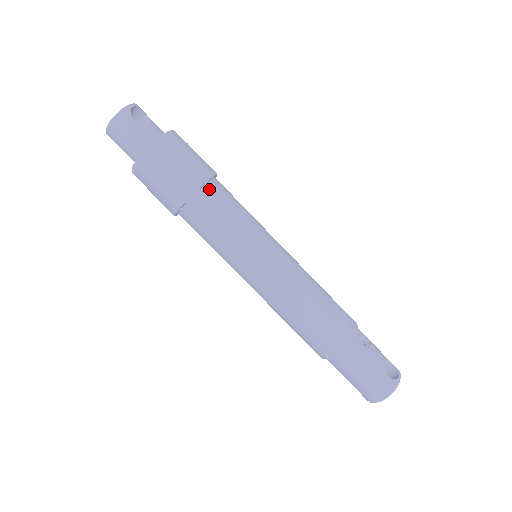
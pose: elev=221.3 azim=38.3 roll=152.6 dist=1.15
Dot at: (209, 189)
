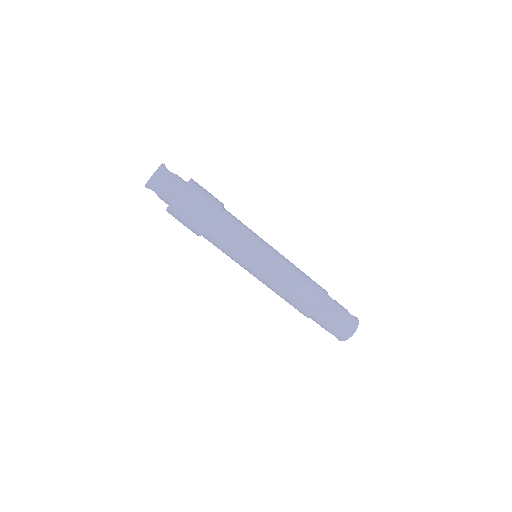
Dot at: (225, 211)
